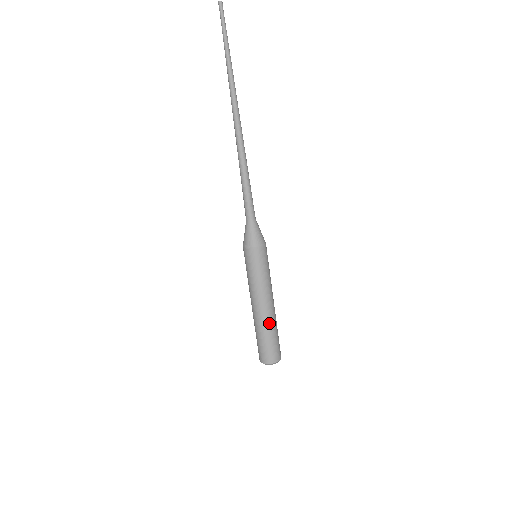
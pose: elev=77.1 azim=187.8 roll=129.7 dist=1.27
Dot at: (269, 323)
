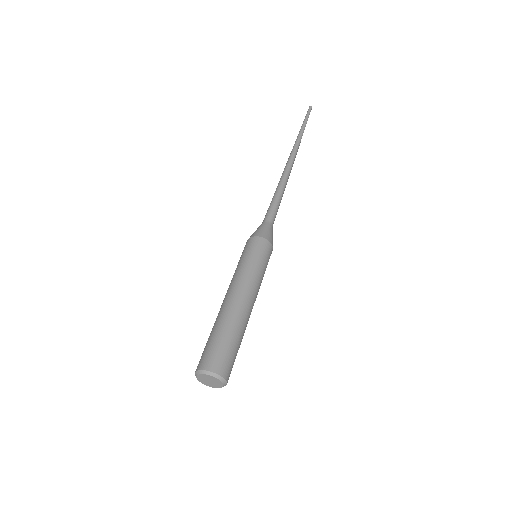
Dot at: (238, 319)
